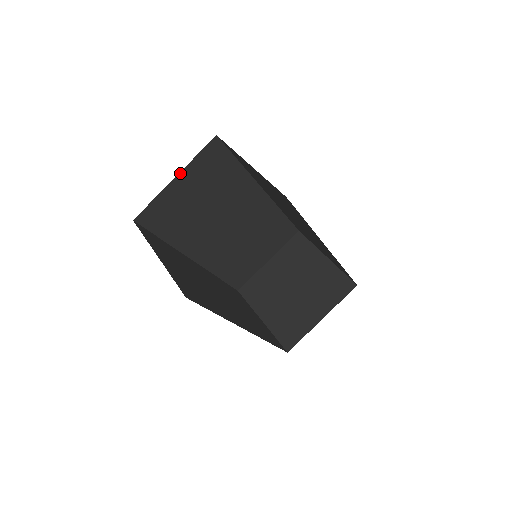
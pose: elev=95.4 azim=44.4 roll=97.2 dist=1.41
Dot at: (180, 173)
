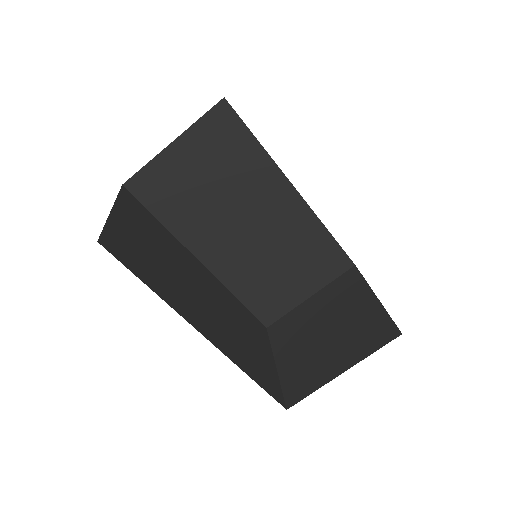
Dot at: (114, 207)
